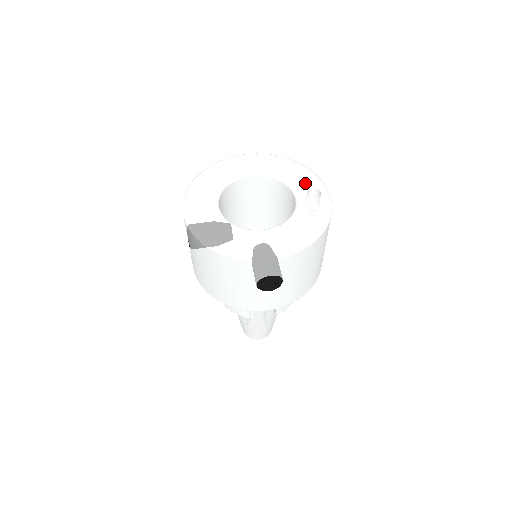
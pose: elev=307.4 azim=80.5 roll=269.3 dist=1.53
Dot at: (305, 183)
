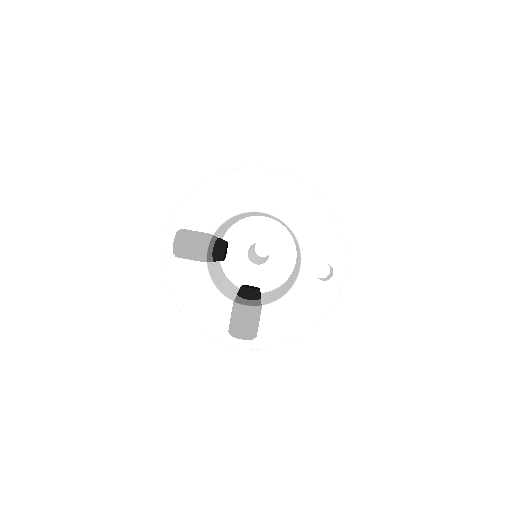
Dot at: (321, 252)
